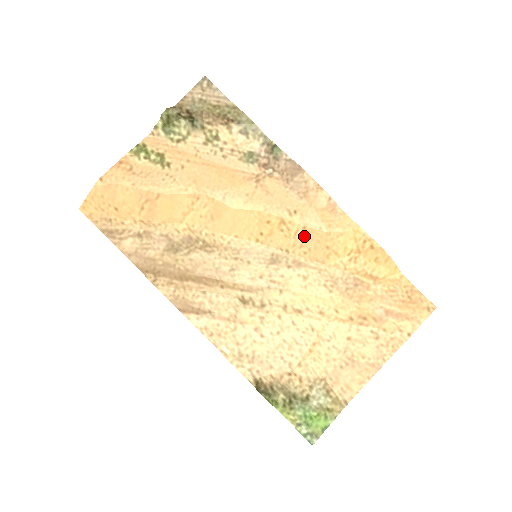
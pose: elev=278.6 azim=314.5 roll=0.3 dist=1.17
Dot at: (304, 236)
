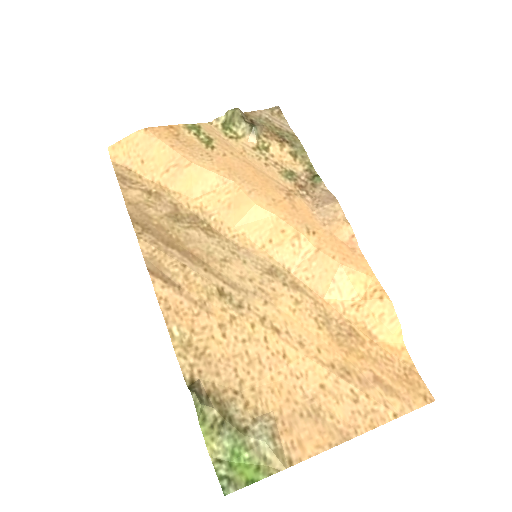
Dot at: (313, 260)
